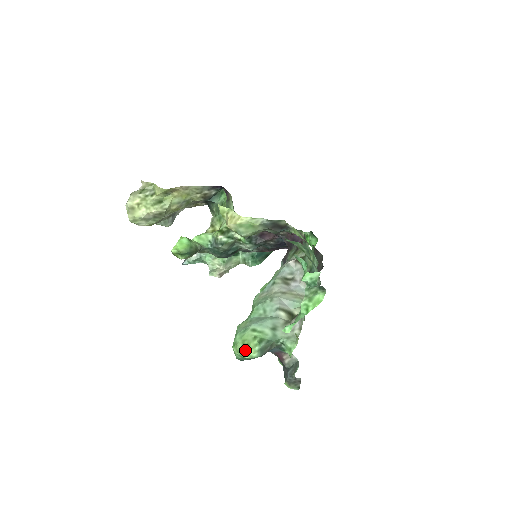
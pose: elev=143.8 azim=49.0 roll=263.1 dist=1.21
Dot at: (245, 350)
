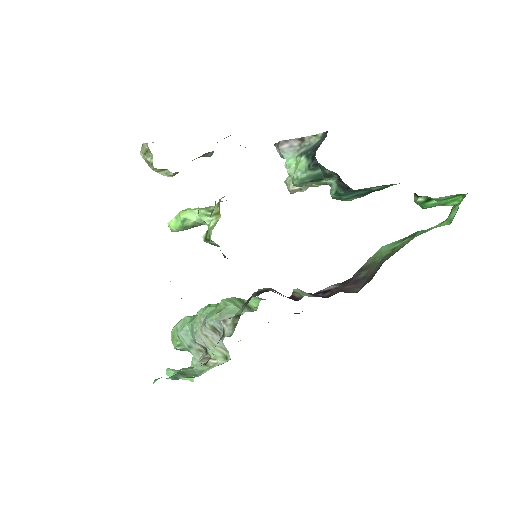
Dot at: (171, 340)
